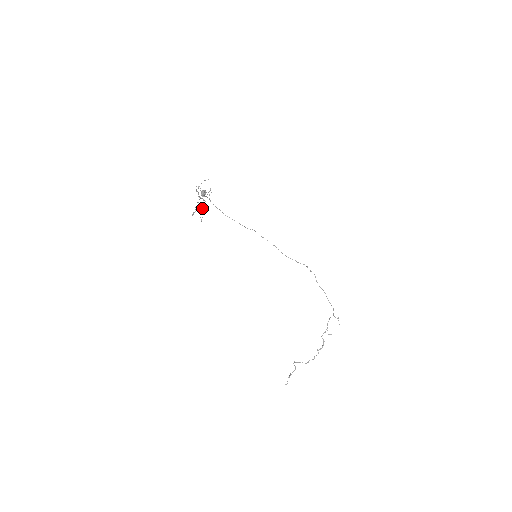
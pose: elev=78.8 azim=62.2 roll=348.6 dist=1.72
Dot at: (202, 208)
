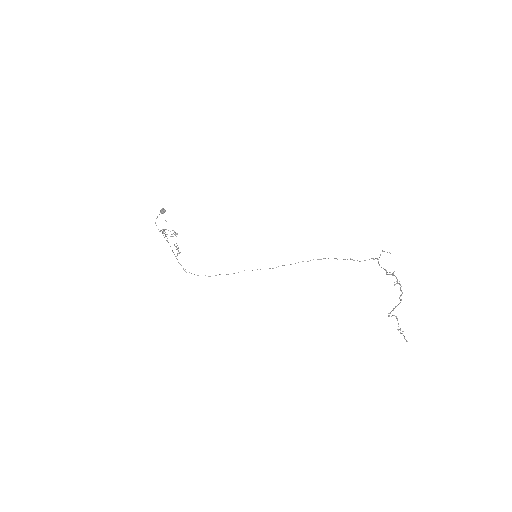
Dot at: occluded
